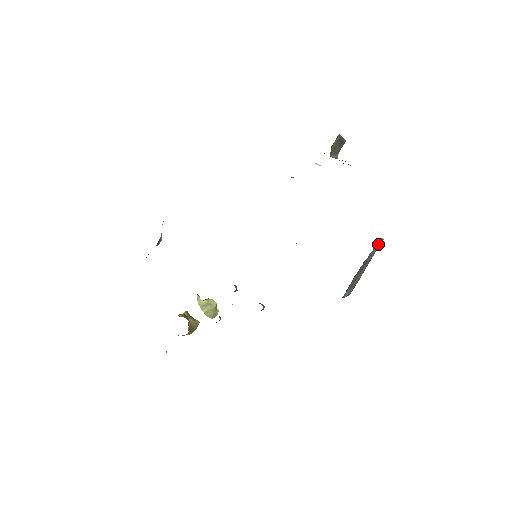
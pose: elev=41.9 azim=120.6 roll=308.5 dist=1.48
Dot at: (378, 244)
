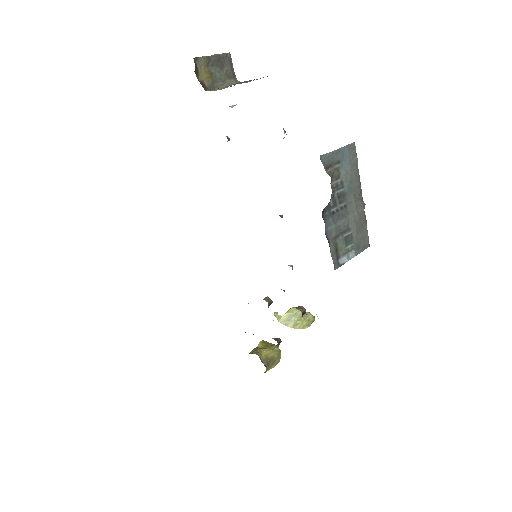
Dot at: (344, 159)
